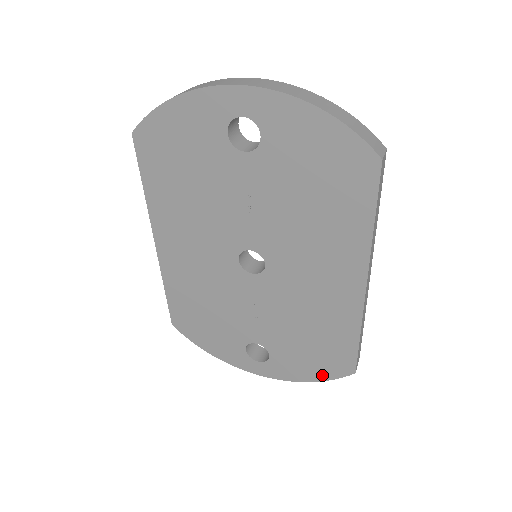
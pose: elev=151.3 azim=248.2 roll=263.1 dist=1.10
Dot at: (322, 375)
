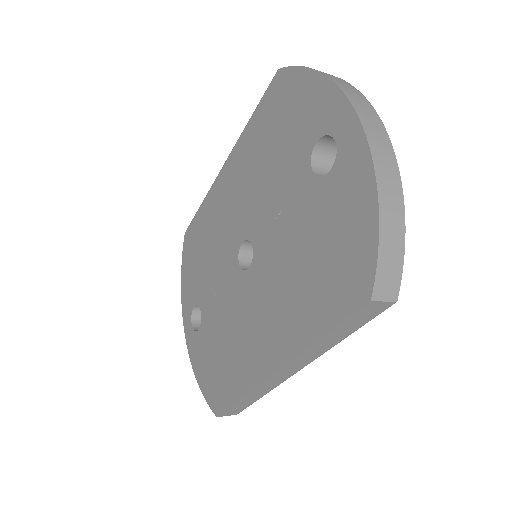
Dot at: (205, 387)
